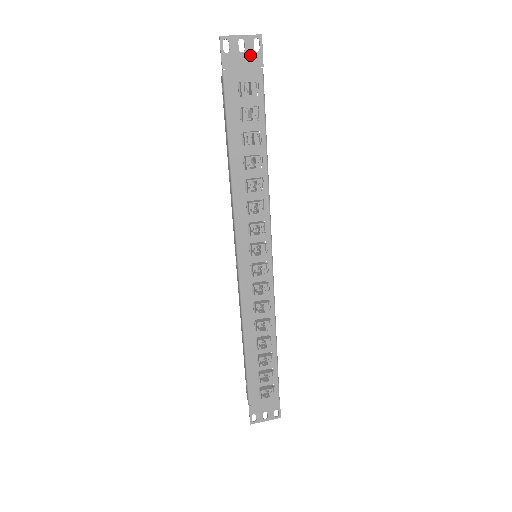
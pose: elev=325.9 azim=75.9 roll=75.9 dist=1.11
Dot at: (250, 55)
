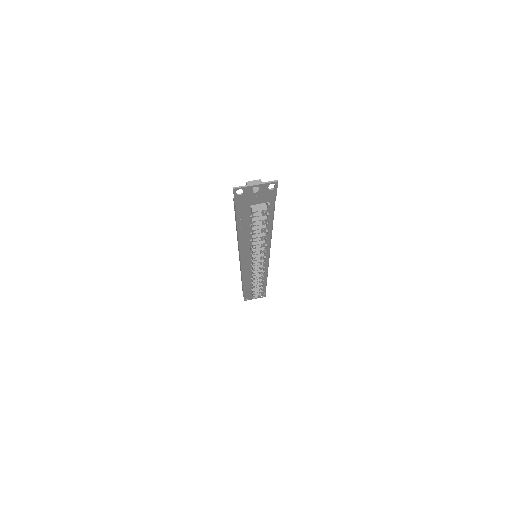
Dot at: (264, 192)
